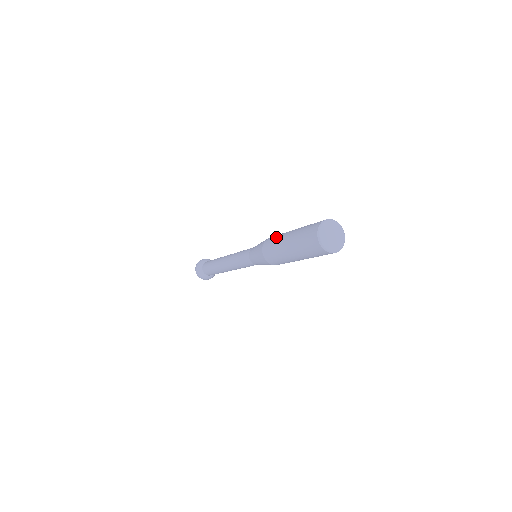
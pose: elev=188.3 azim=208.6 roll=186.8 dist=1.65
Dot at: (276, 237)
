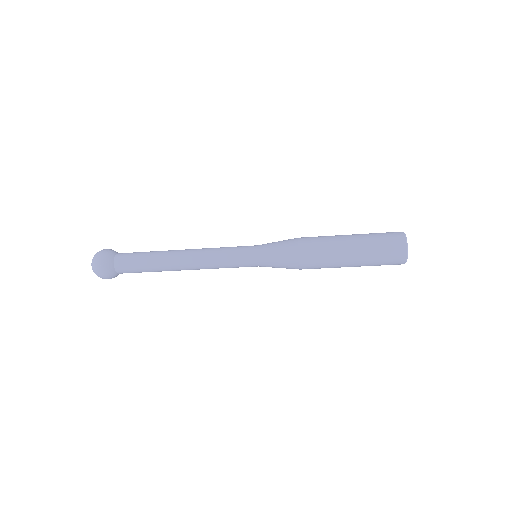
Dot at: (323, 244)
